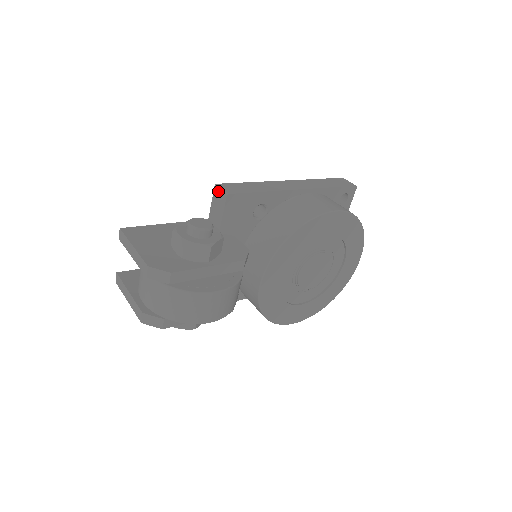
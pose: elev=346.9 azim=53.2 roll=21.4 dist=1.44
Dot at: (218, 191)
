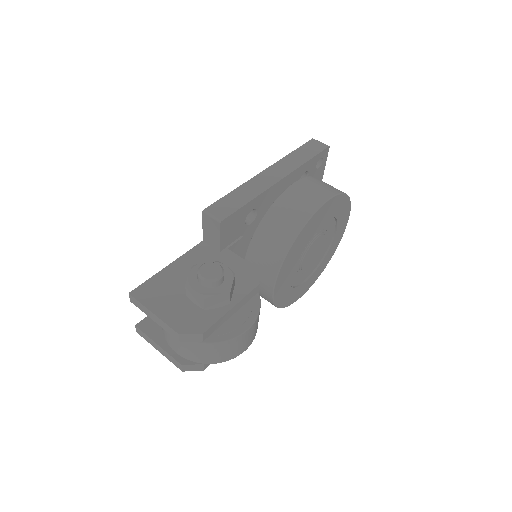
Dot at: (208, 218)
